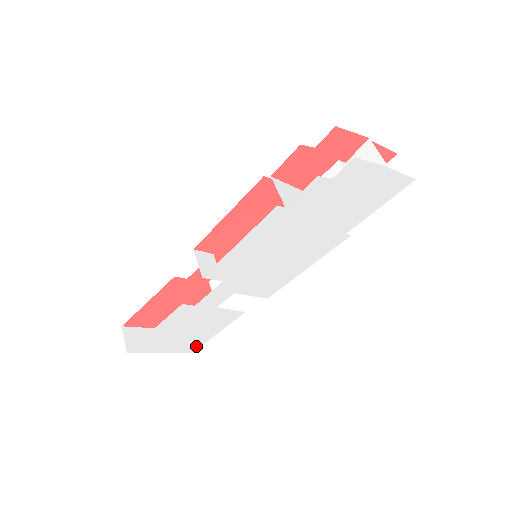
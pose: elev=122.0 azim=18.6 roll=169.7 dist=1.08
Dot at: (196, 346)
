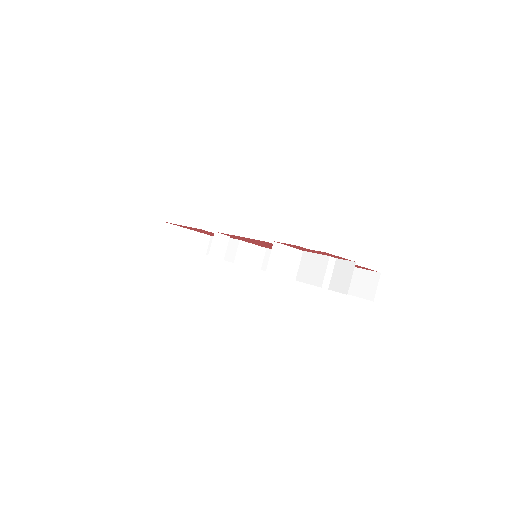
Dot at: occluded
